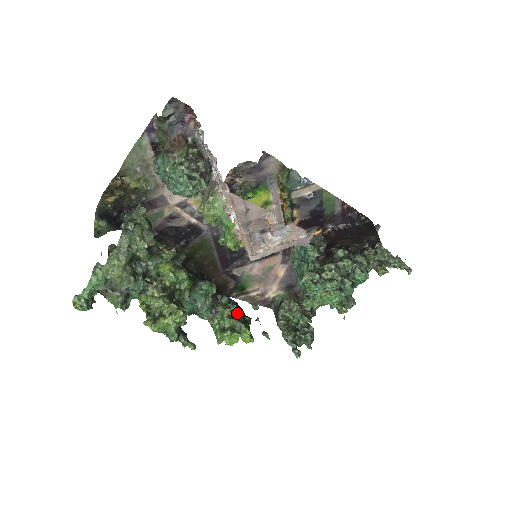
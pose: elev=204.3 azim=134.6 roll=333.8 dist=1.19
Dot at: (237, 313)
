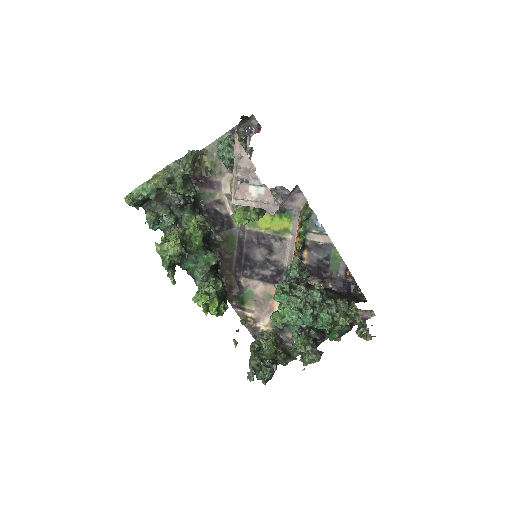
Dot at: (219, 290)
